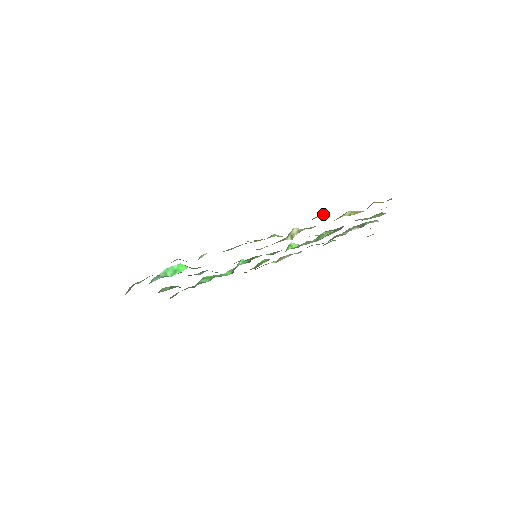
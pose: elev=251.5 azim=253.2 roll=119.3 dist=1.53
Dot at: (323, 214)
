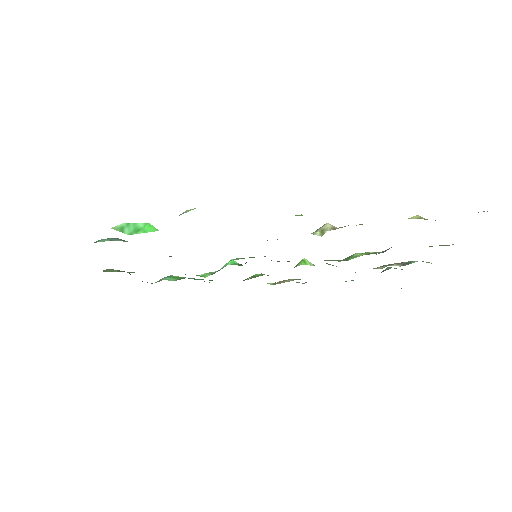
Dot at: occluded
